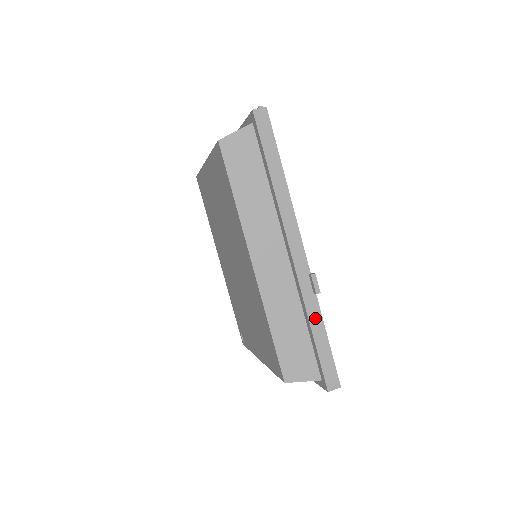
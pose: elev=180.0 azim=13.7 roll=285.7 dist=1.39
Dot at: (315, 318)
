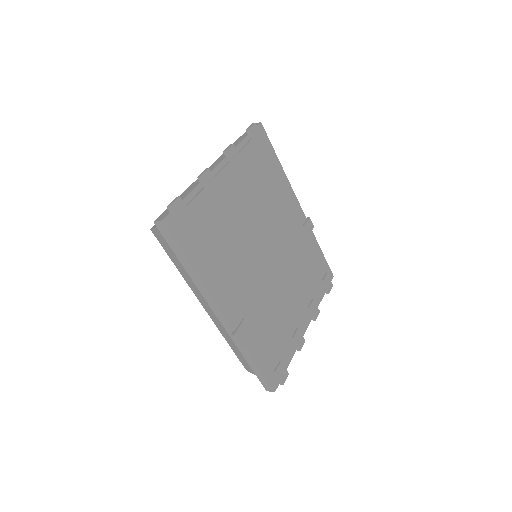
Dot at: (246, 354)
